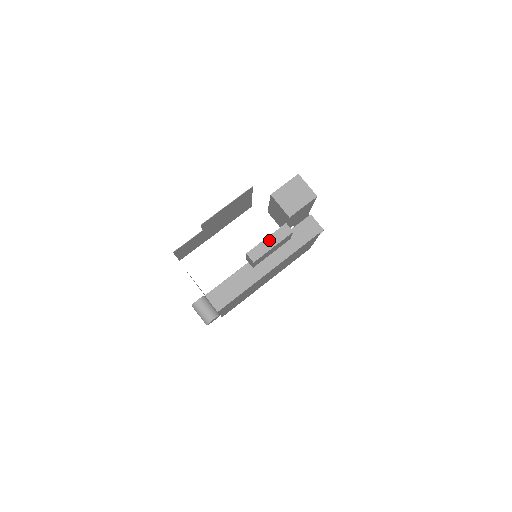
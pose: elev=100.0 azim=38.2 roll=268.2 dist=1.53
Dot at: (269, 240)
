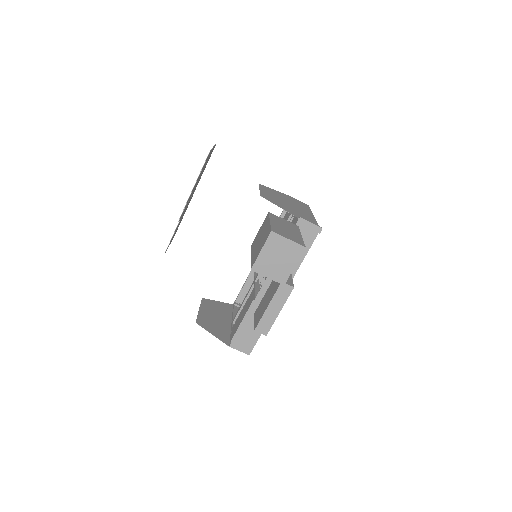
Dot at: (272, 307)
